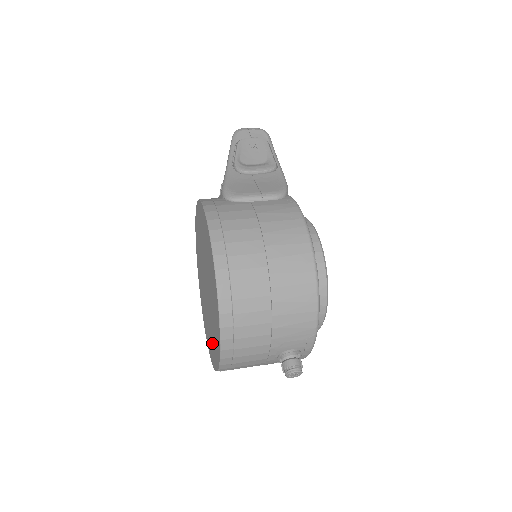
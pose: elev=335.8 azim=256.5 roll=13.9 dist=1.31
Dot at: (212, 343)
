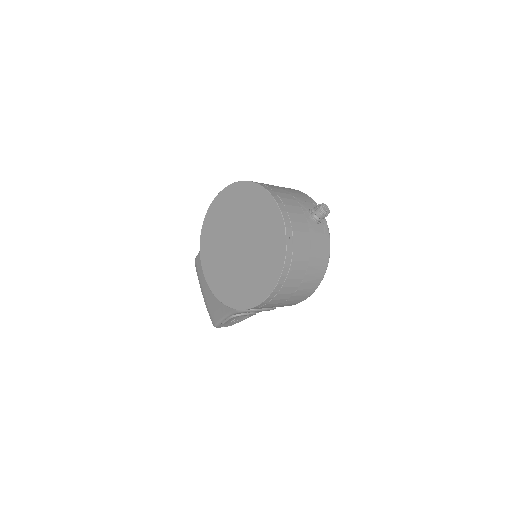
Dot at: (269, 244)
